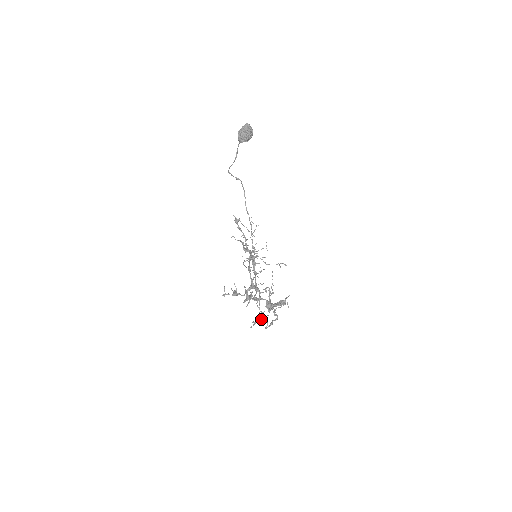
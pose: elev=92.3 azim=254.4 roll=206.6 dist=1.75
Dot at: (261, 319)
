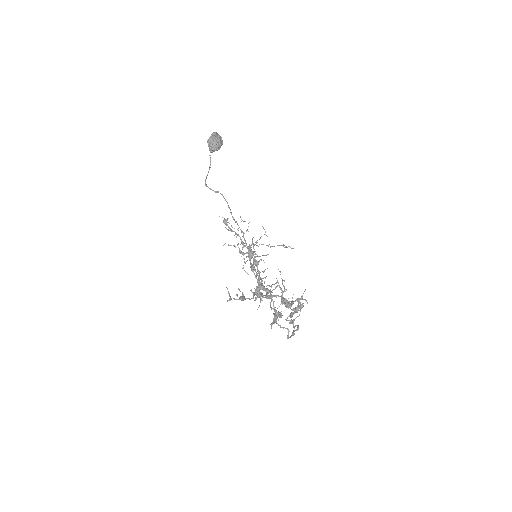
Dot at: (280, 327)
